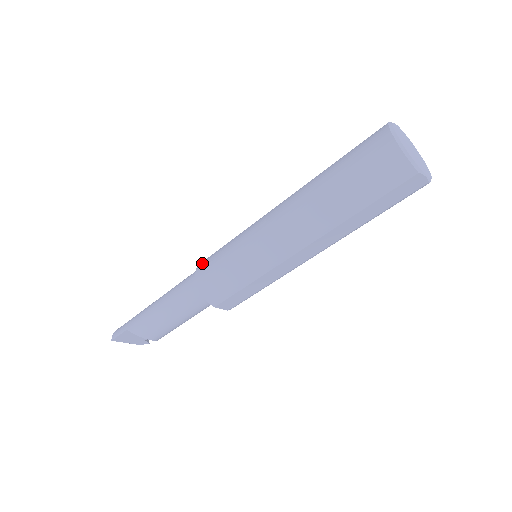
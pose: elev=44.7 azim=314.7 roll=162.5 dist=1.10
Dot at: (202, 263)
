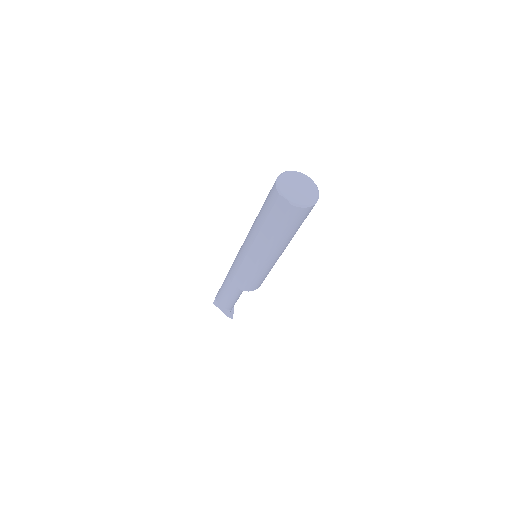
Dot at: occluded
